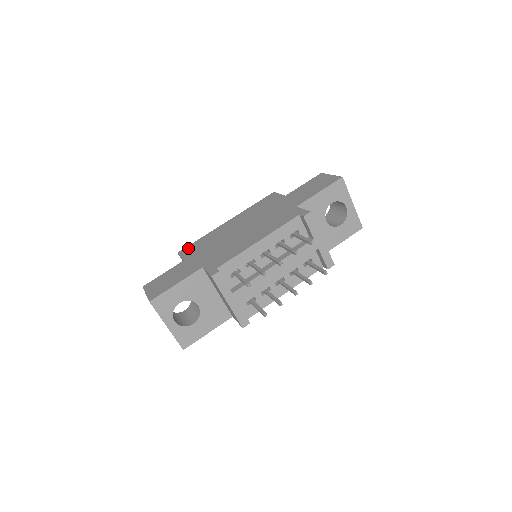
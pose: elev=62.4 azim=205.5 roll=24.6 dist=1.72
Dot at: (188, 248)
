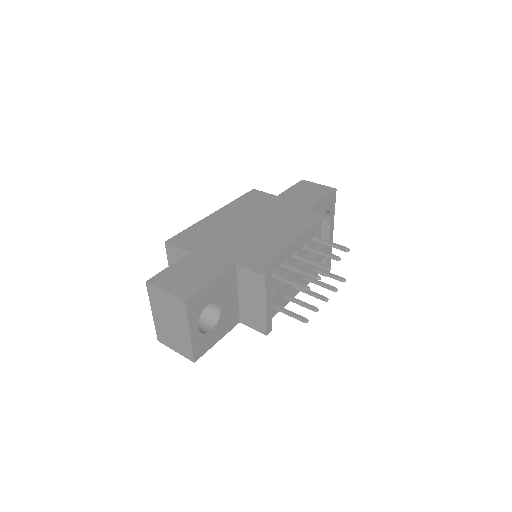
Dot at: (180, 238)
